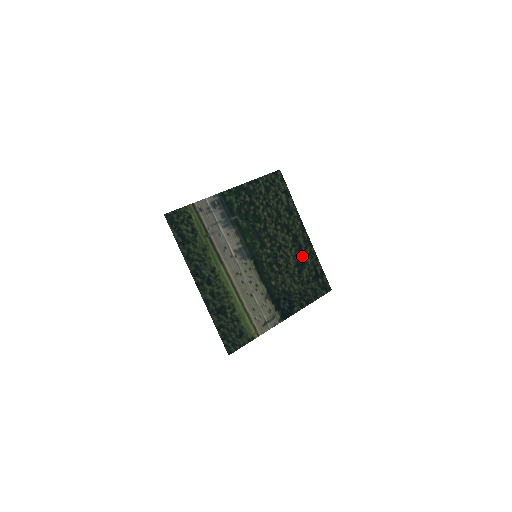
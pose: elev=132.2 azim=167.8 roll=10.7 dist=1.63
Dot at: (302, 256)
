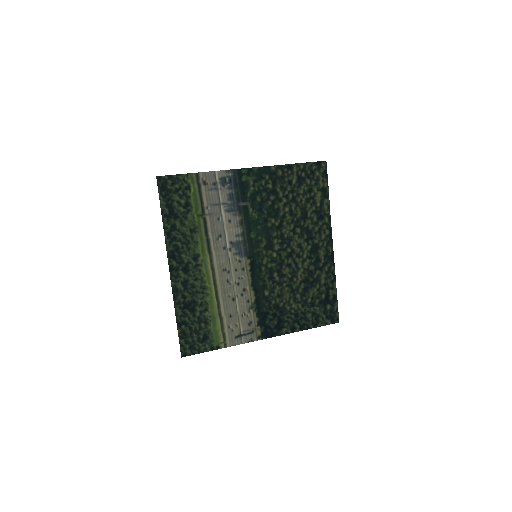
Dot at: (316, 272)
